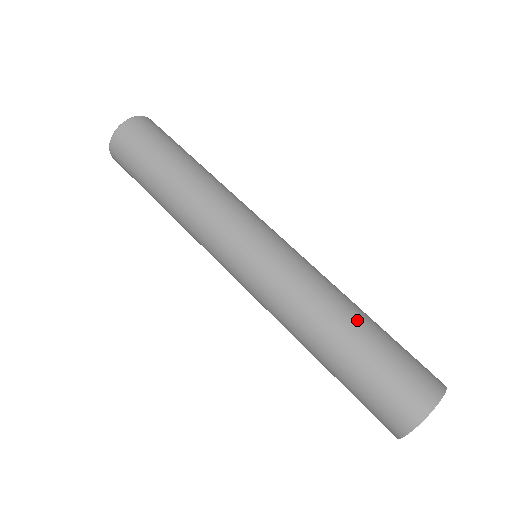
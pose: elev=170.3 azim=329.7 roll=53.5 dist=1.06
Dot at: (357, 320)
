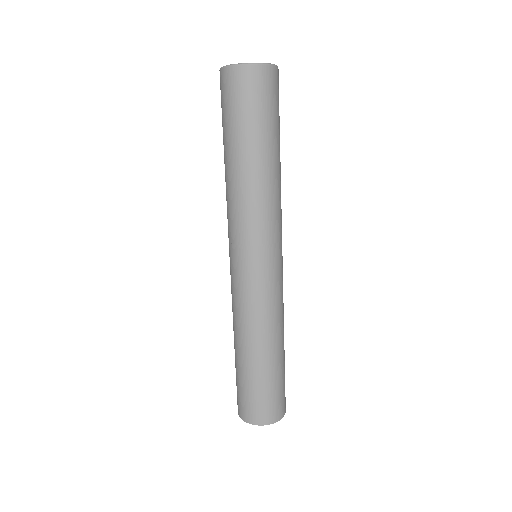
Dot at: (253, 358)
